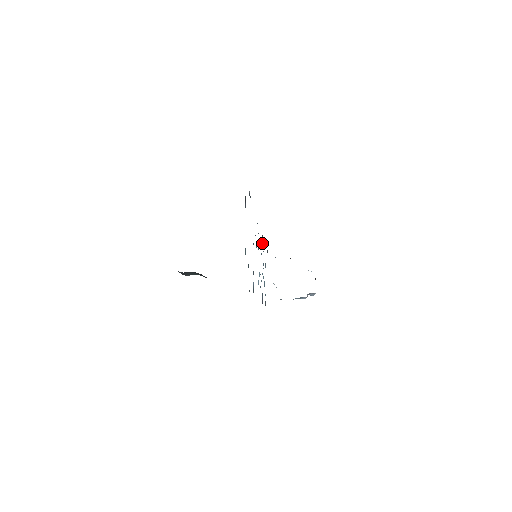
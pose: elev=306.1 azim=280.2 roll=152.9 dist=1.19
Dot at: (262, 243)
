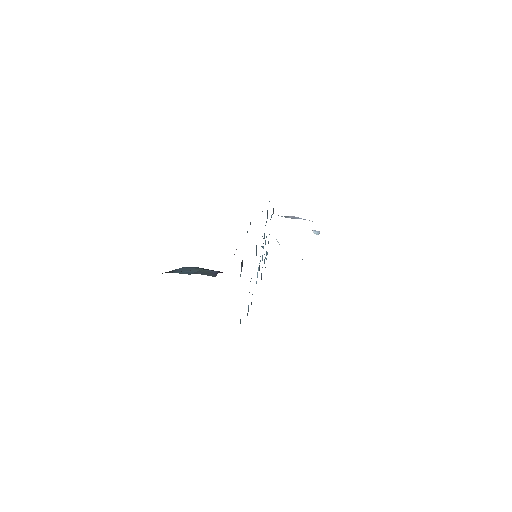
Dot at: (267, 214)
